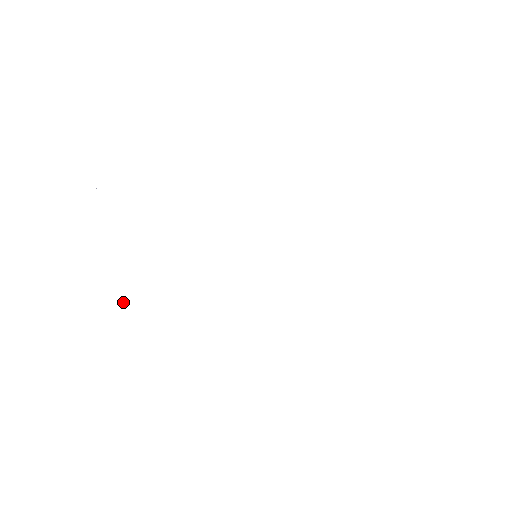
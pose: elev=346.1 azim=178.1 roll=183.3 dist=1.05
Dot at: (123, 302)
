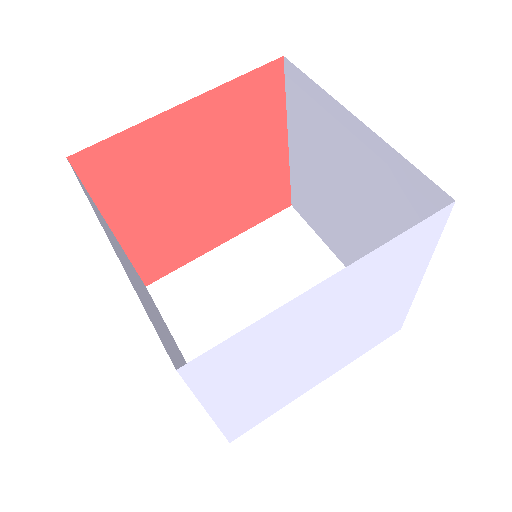
Dot at: (225, 409)
